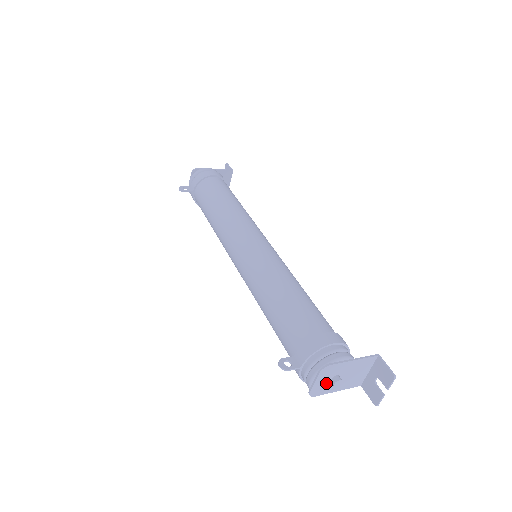
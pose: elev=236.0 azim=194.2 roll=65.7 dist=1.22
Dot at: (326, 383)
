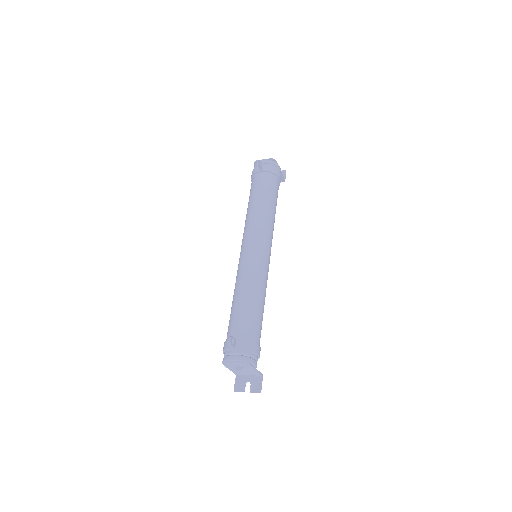
Dot at: (235, 365)
